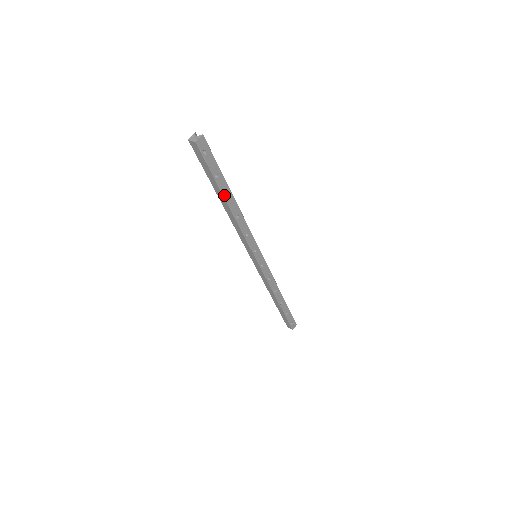
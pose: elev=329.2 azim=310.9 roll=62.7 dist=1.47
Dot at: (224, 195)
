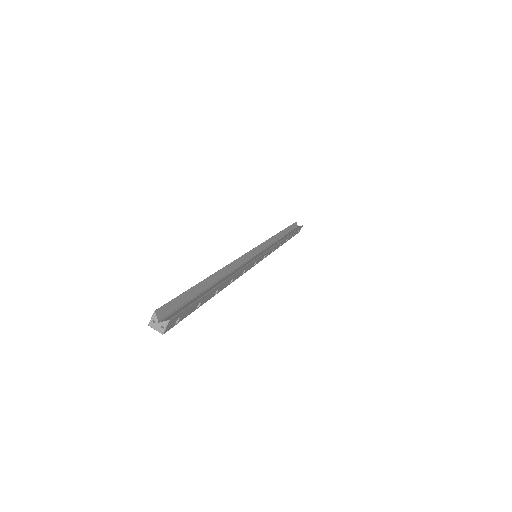
Dot at: occluded
